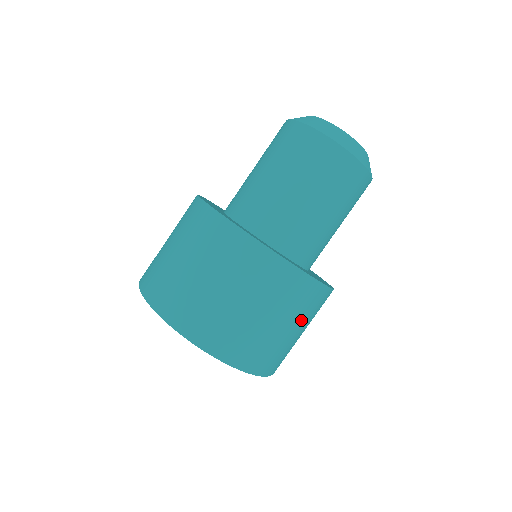
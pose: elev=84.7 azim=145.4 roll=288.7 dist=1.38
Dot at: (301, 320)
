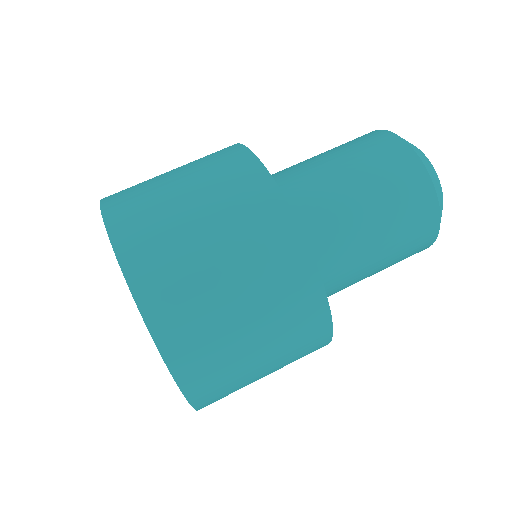
Dot at: occluded
